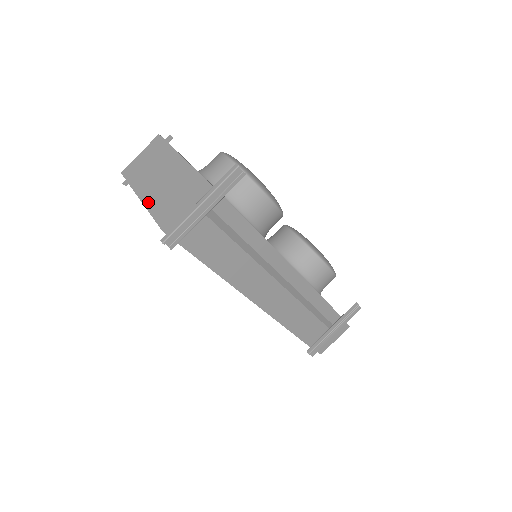
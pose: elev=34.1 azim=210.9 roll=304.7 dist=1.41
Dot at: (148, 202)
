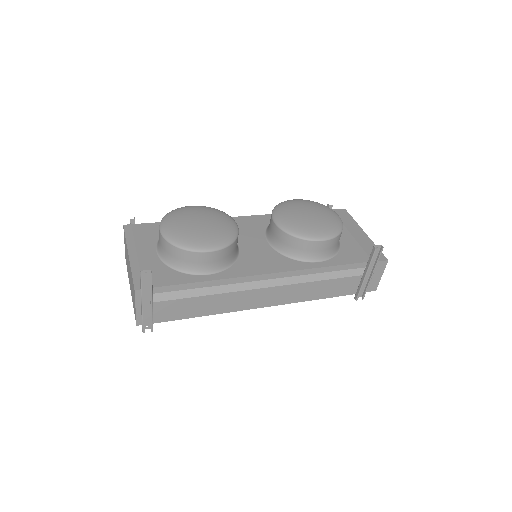
Dot at: occluded
